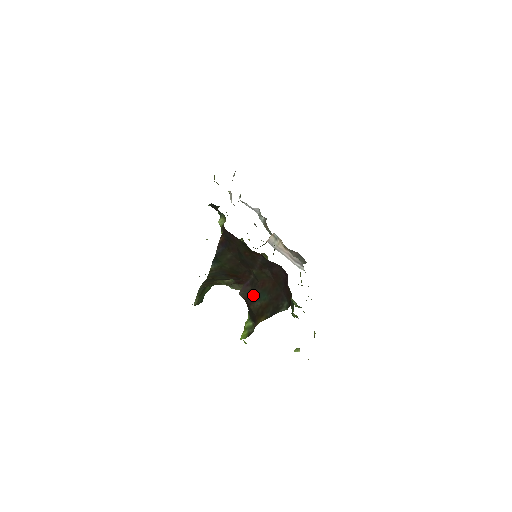
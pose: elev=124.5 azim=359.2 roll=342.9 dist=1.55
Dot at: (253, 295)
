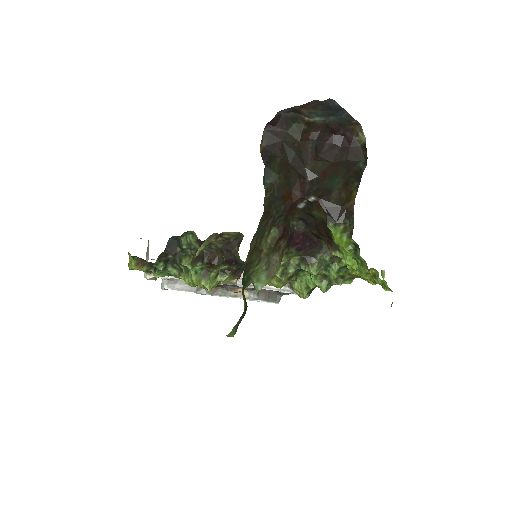
Dot at: (324, 190)
